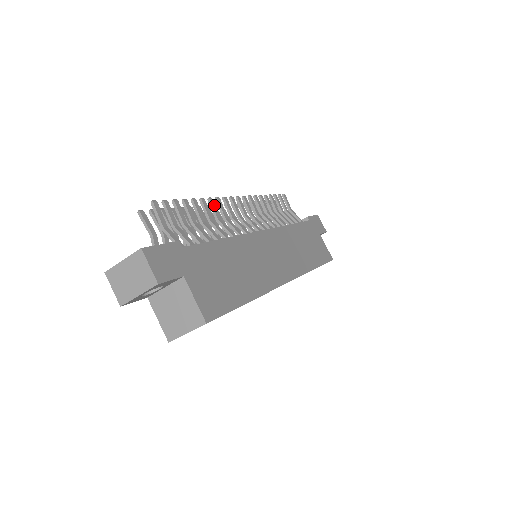
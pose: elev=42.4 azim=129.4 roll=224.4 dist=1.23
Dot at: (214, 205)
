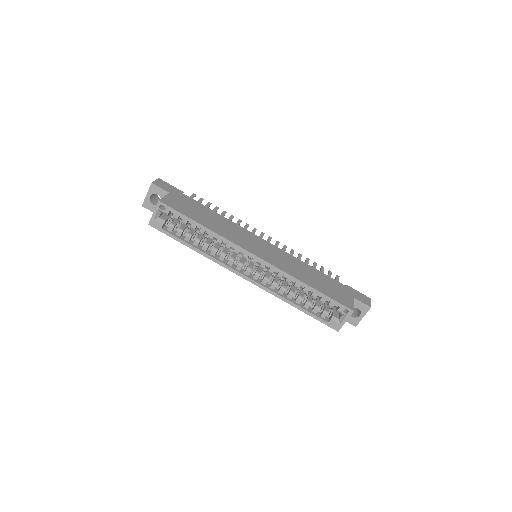
Dot at: (240, 222)
